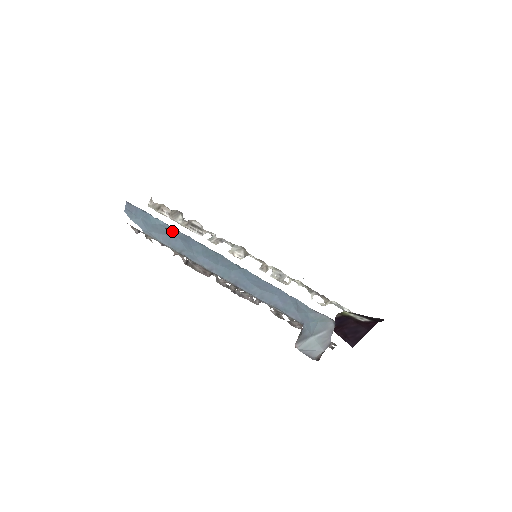
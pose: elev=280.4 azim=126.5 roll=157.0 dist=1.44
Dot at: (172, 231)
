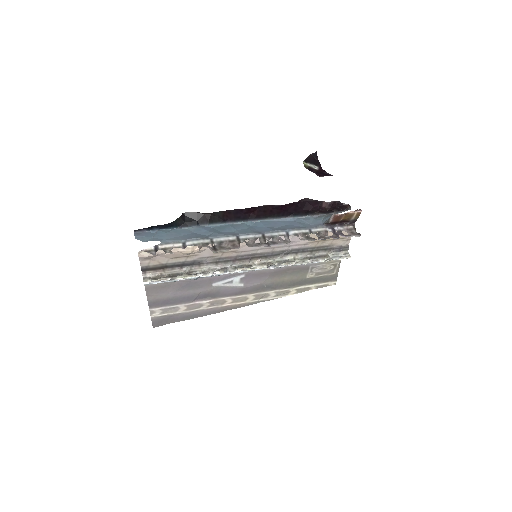
Dot at: (185, 231)
